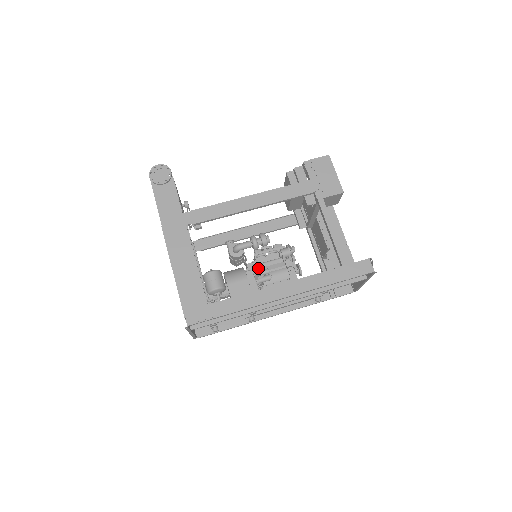
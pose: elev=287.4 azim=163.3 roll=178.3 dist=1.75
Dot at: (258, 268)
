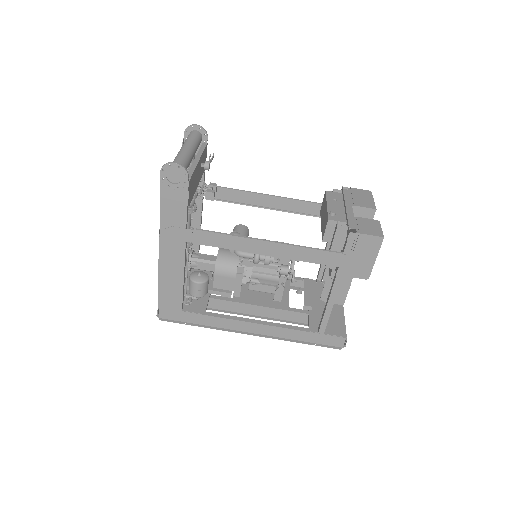
Dot at: (253, 265)
